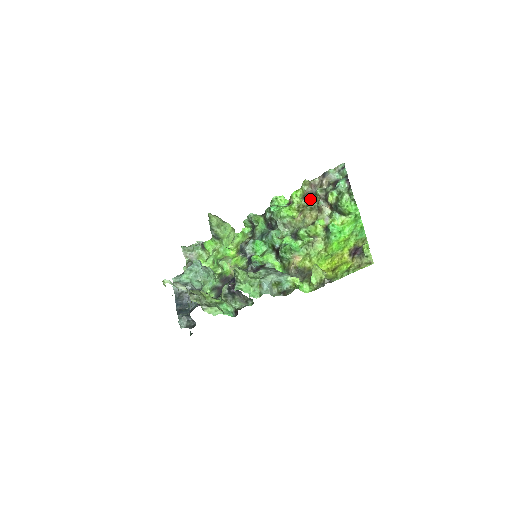
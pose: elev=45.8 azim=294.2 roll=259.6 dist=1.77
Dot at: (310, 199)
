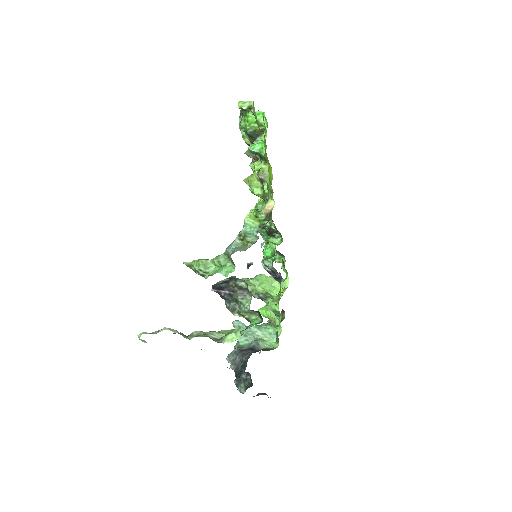
Dot at: occluded
